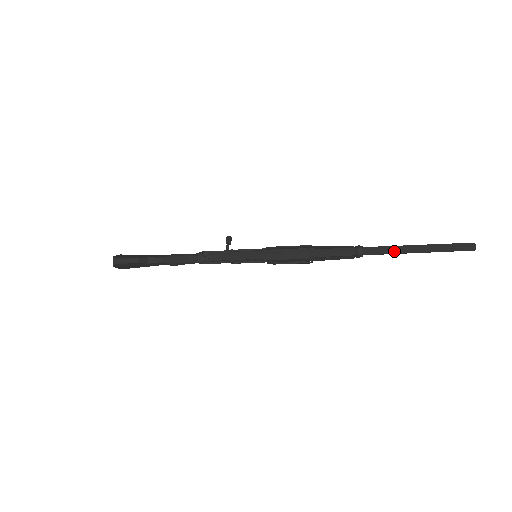
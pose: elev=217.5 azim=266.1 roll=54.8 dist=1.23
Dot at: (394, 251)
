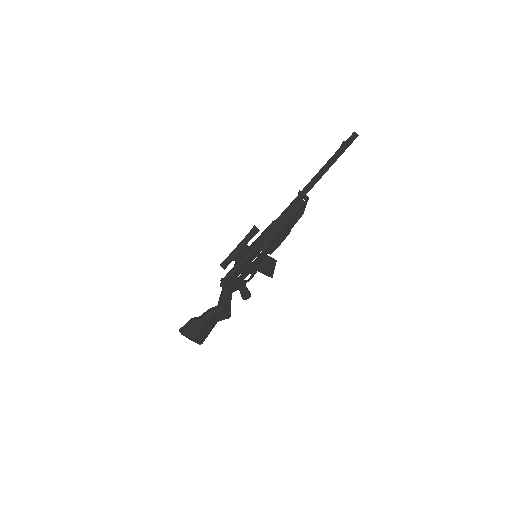
Dot at: (317, 175)
